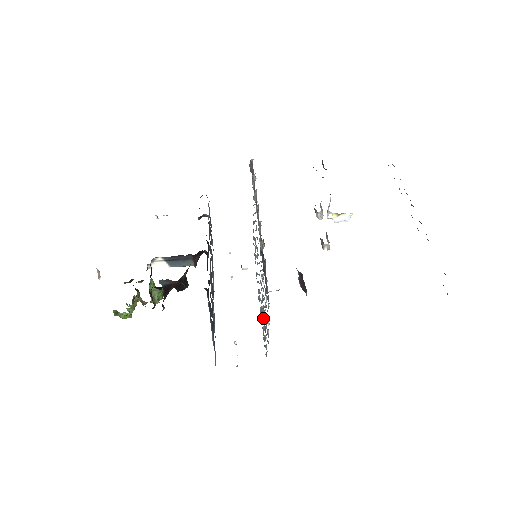
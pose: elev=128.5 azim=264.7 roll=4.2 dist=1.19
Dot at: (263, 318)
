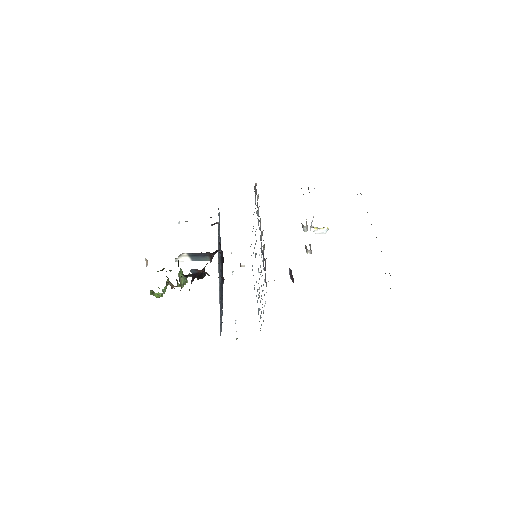
Dot at: occluded
